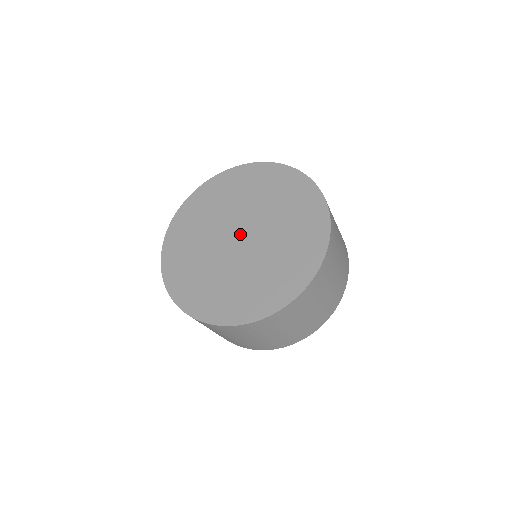
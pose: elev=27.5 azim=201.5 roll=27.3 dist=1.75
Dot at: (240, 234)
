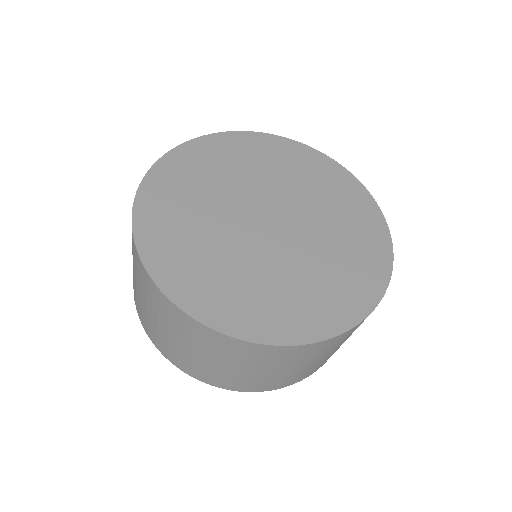
Dot at: (272, 218)
